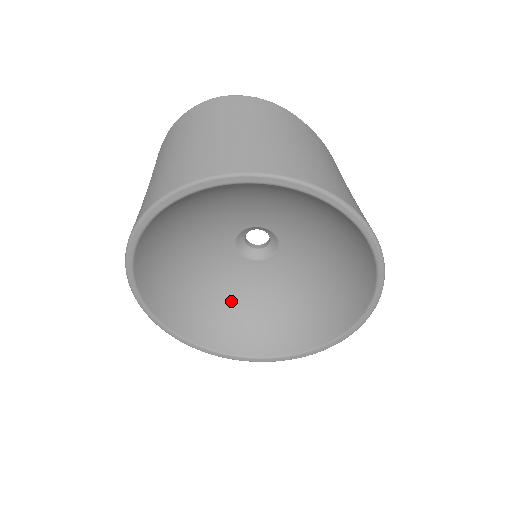
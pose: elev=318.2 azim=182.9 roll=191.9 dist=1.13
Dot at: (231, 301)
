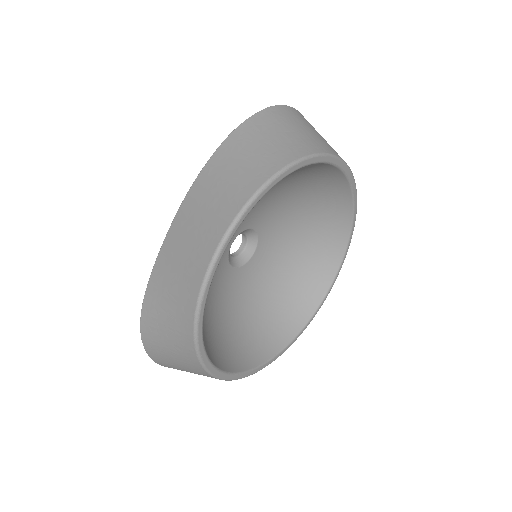
Dot at: (208, 304)
